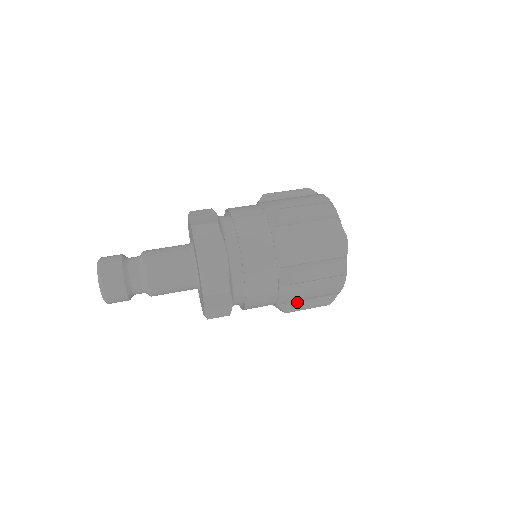
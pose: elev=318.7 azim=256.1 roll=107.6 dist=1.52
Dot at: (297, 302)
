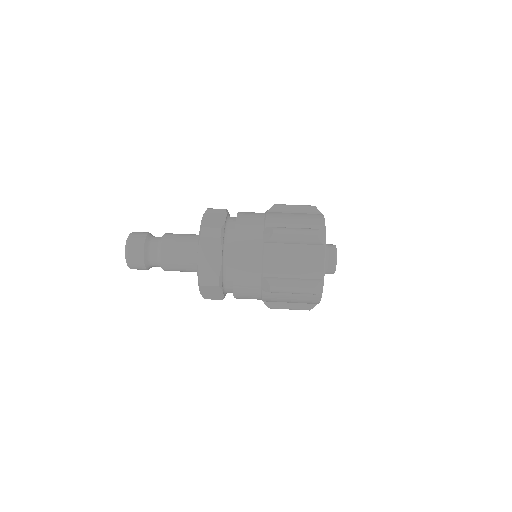
Dot at: (280, 303)
